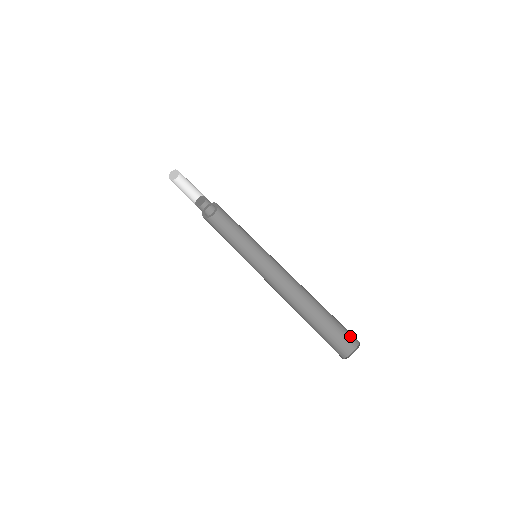
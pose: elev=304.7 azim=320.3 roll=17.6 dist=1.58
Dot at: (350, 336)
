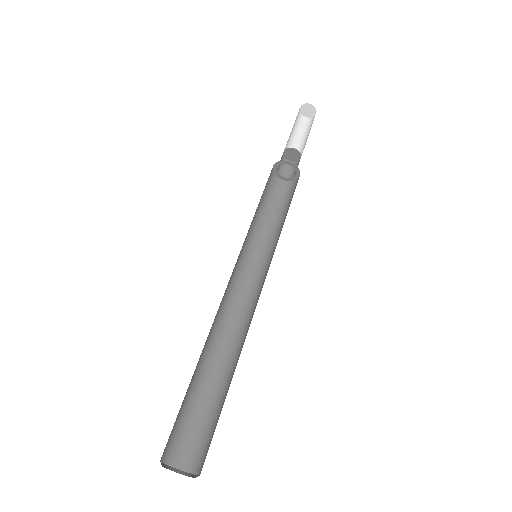
Dot at: (203, 453)
